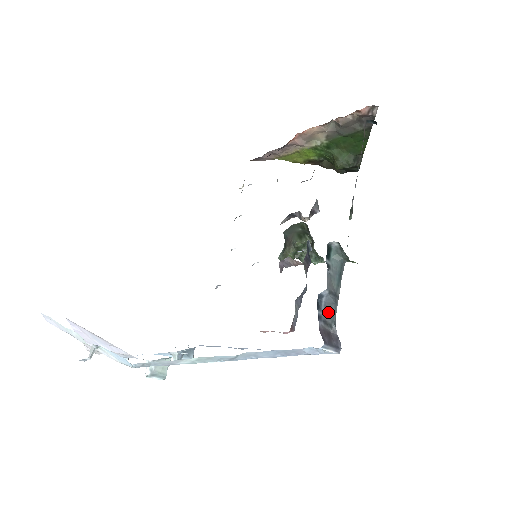
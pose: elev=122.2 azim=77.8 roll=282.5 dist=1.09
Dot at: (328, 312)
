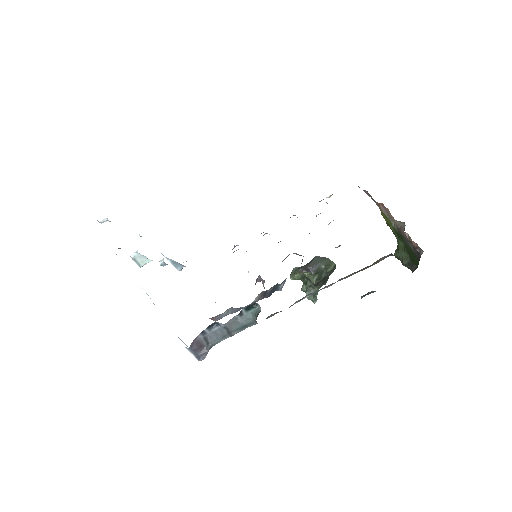
Dot at: (214, 336)
